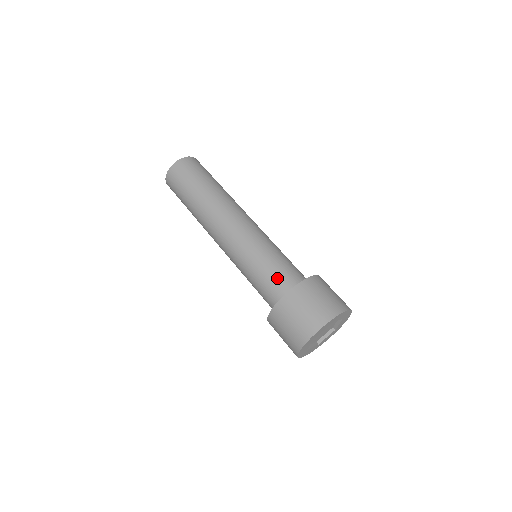
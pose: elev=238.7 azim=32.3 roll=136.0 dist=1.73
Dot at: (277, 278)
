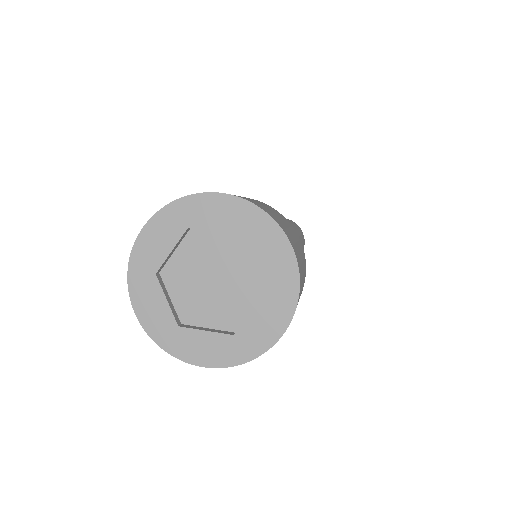
Dot at: occluded
